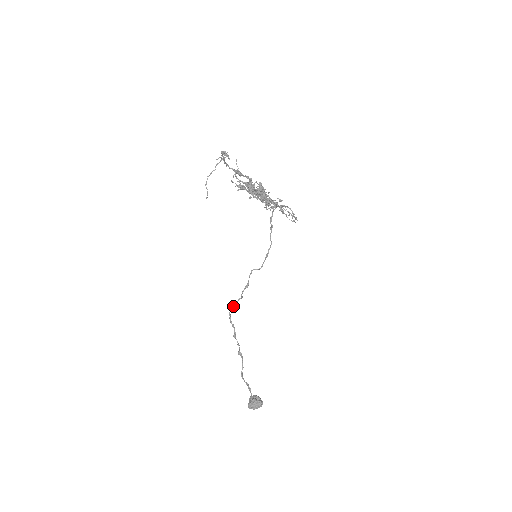
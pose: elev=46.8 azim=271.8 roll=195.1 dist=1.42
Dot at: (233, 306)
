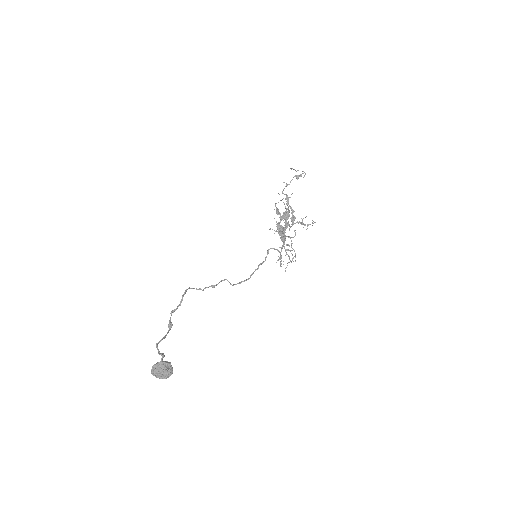
Dot at: (192, 288)
